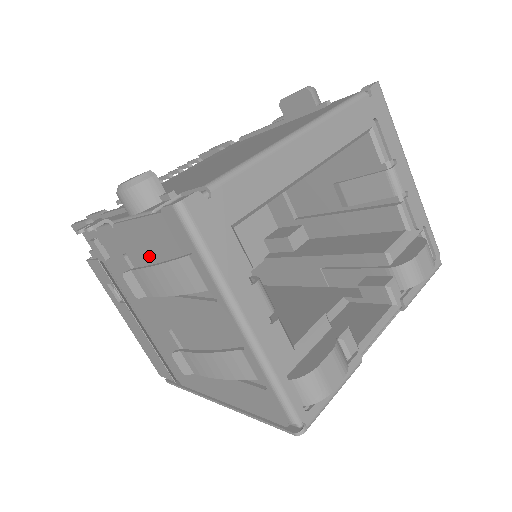
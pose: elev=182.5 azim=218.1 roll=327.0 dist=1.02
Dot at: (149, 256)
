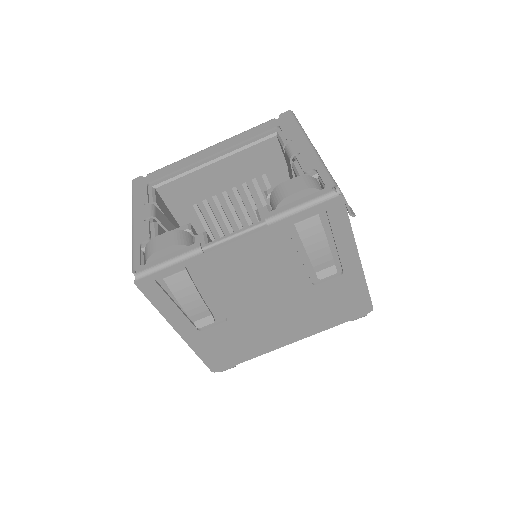
Dot at: occluded
